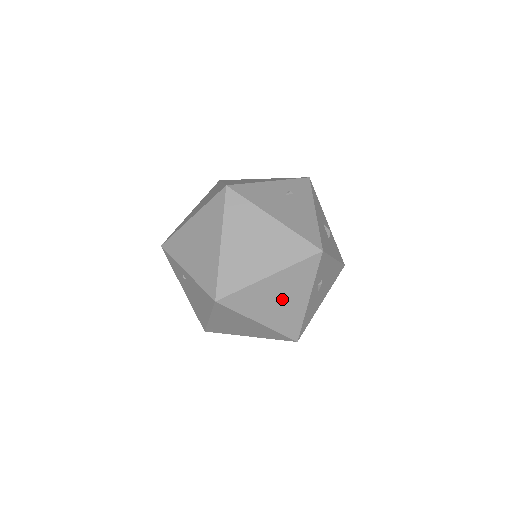
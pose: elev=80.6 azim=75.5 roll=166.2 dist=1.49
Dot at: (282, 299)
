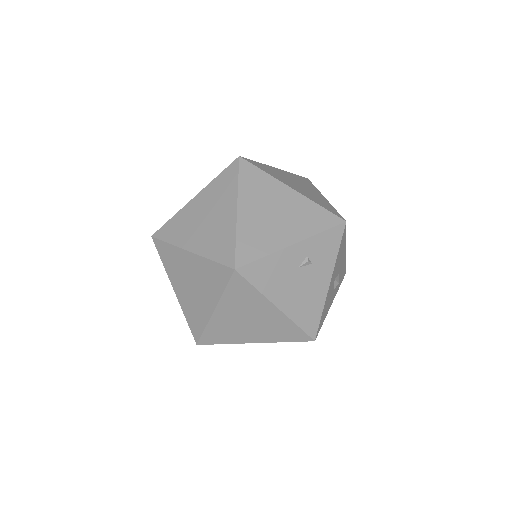
Dot at: (277, 216)
